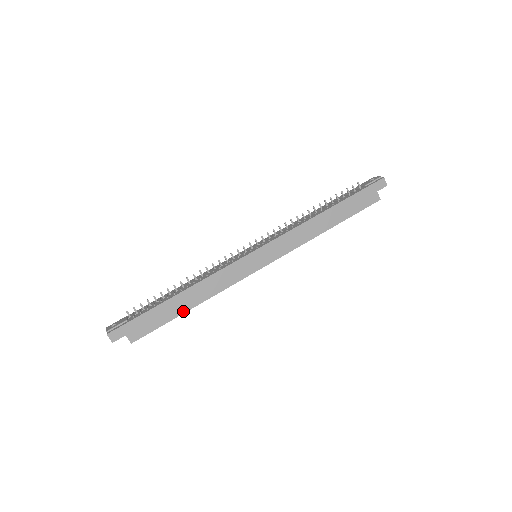
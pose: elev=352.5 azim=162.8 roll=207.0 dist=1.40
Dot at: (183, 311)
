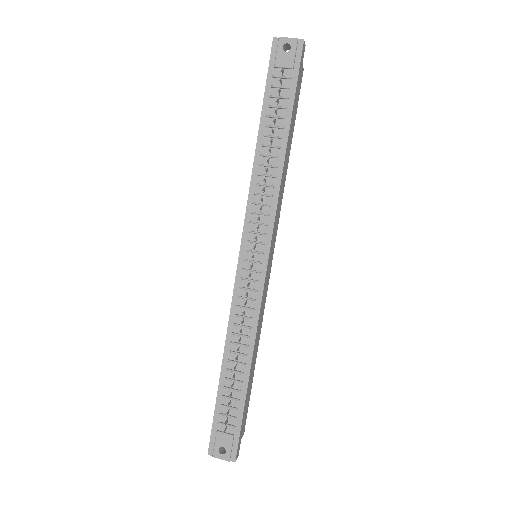
Dot at: (254, 369)
